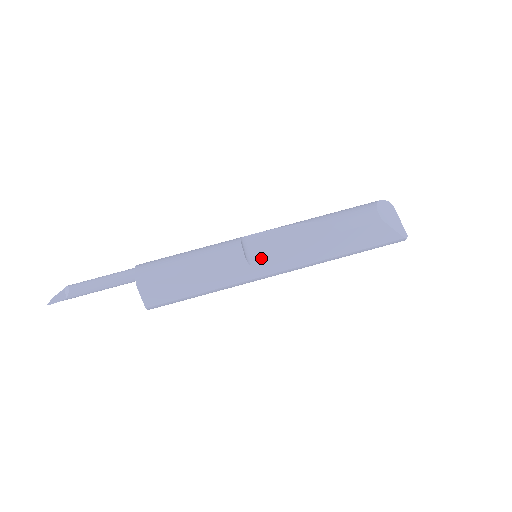
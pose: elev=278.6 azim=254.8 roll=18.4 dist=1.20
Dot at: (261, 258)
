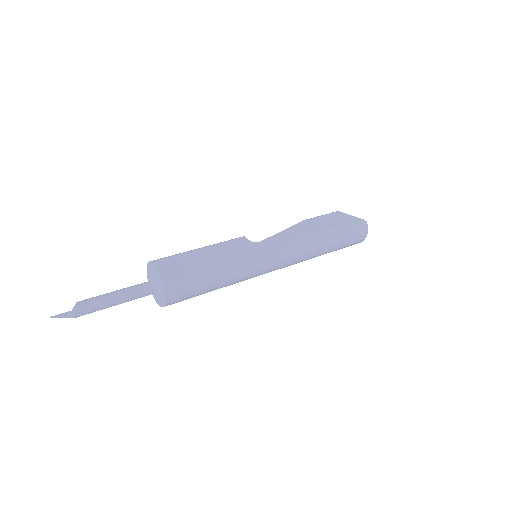
Dot at: occluded
